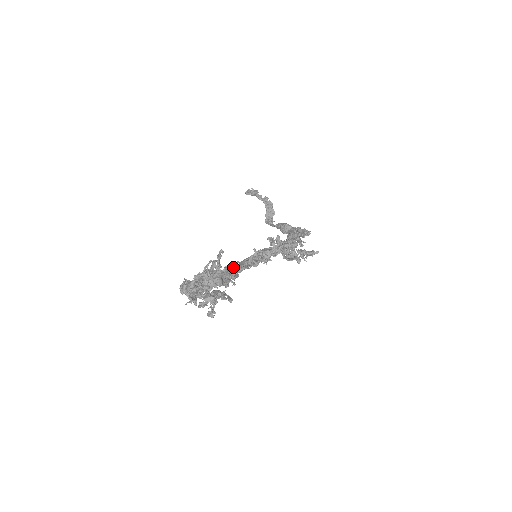
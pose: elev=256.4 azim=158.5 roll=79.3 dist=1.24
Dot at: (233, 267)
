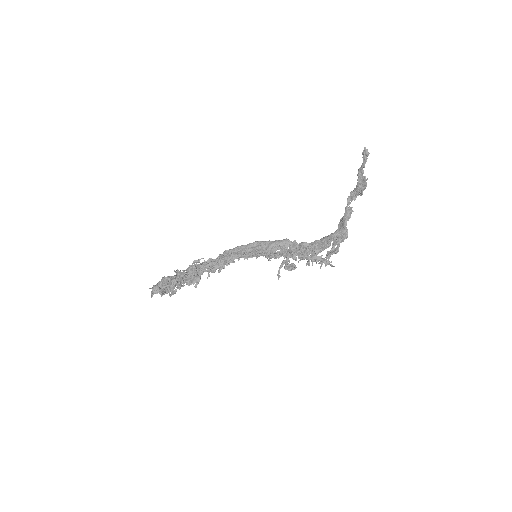
Dot at: (222, 263)
